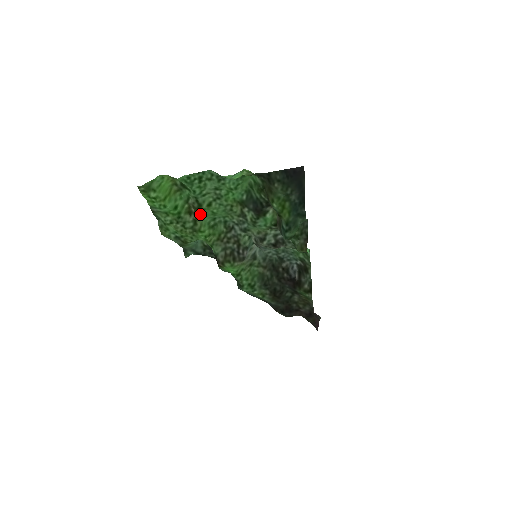
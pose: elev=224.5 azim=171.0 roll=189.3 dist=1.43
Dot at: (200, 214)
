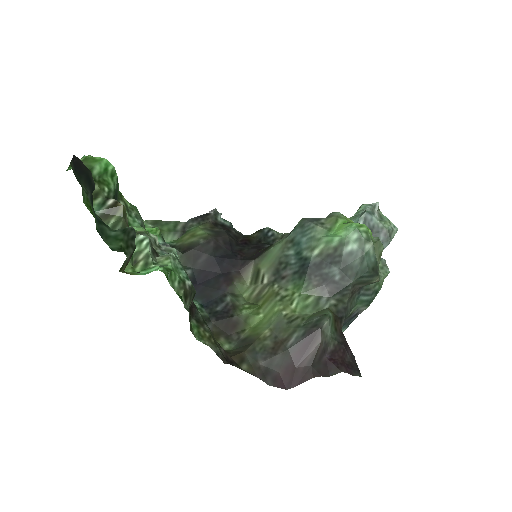
Dot at: occluded
